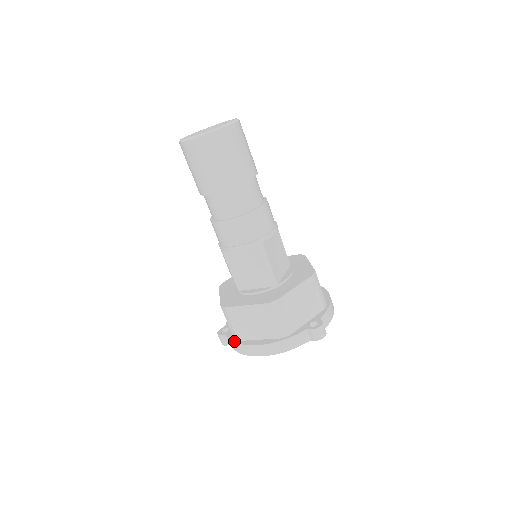
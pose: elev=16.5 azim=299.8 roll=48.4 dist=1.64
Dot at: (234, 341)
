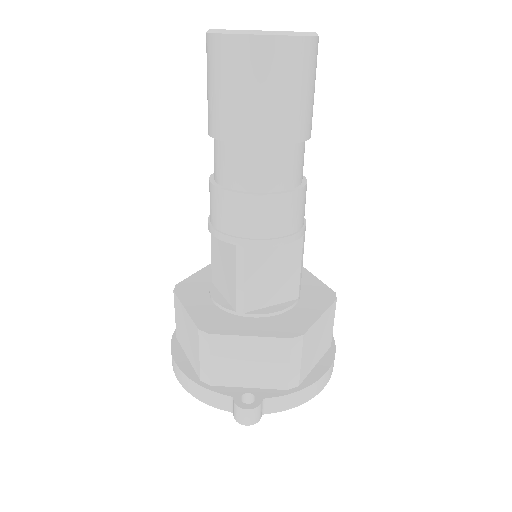
Dot at: (174, 334)
